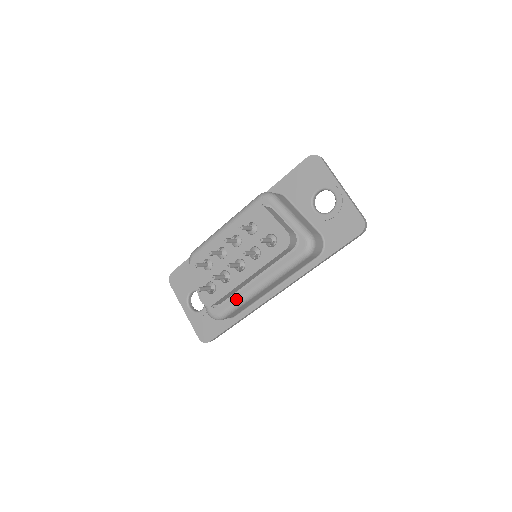
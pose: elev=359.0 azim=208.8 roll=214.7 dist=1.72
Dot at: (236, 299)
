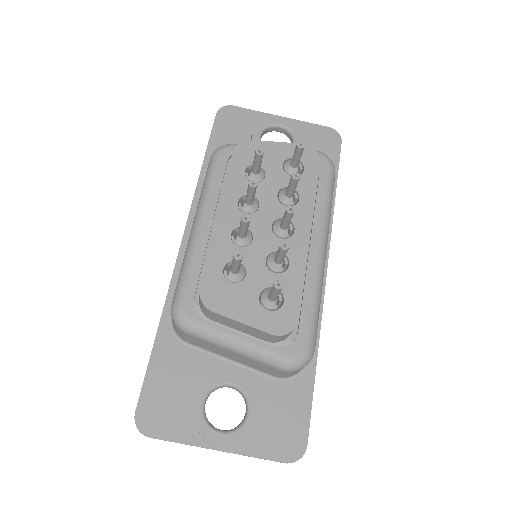
Dot at: (310, 295)
